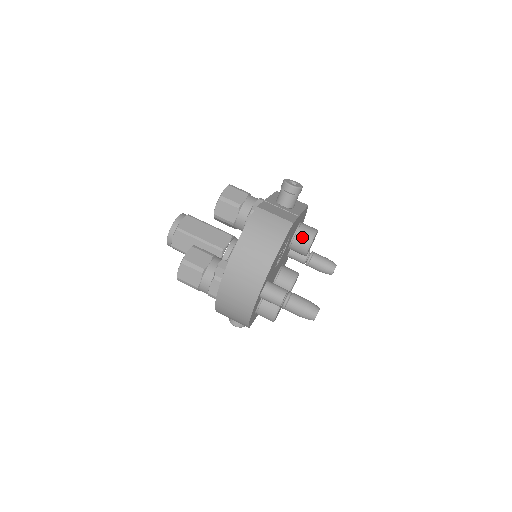
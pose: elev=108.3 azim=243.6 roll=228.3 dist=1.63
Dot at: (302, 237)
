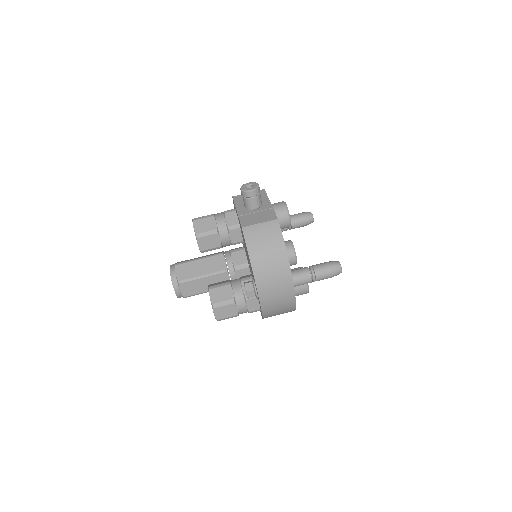
Dot at: (280, 217)
